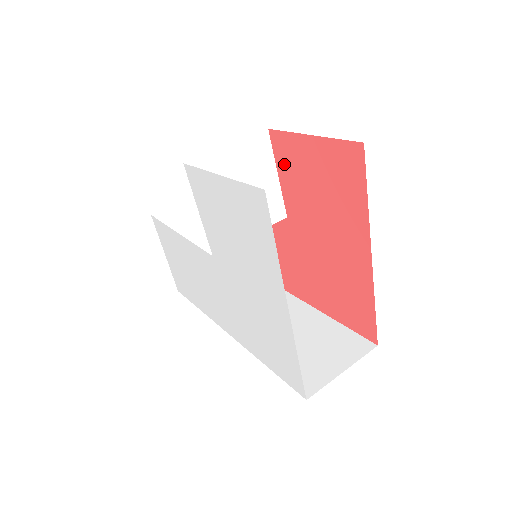
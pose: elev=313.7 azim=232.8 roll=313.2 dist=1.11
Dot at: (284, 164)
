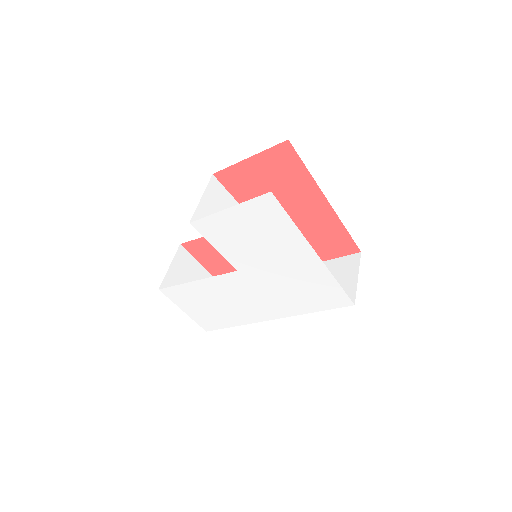
Dot at: (236, 188)
